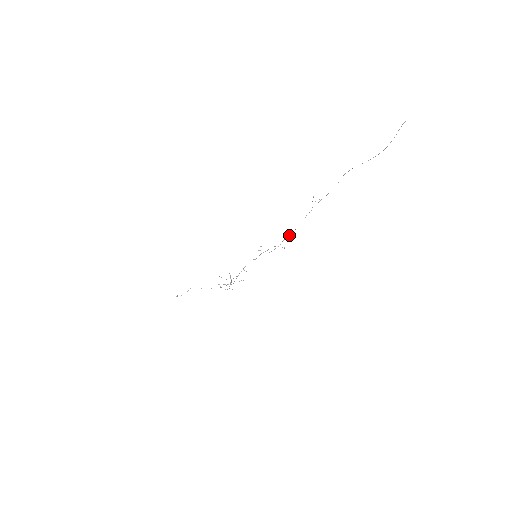
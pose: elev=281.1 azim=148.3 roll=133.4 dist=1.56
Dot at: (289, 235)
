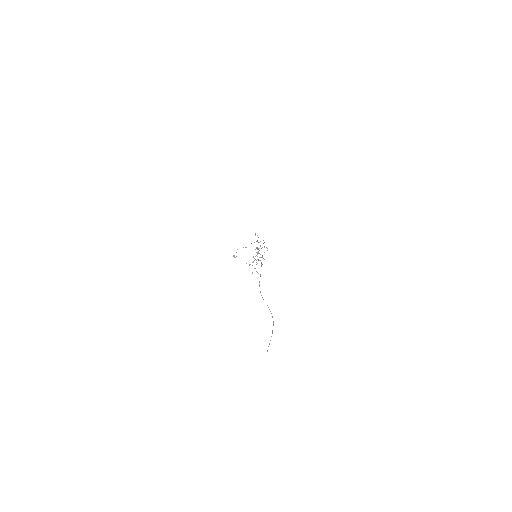
Dot at: occluded
